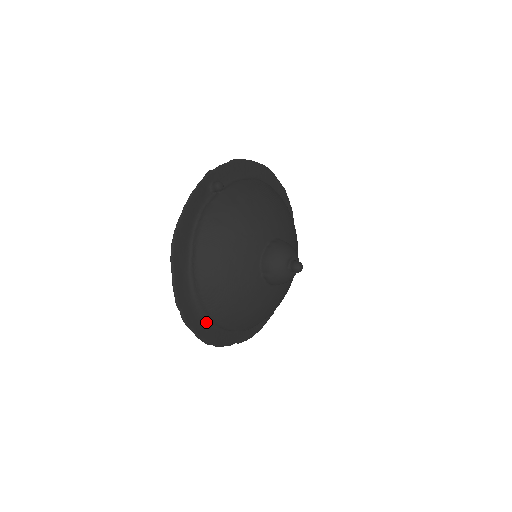
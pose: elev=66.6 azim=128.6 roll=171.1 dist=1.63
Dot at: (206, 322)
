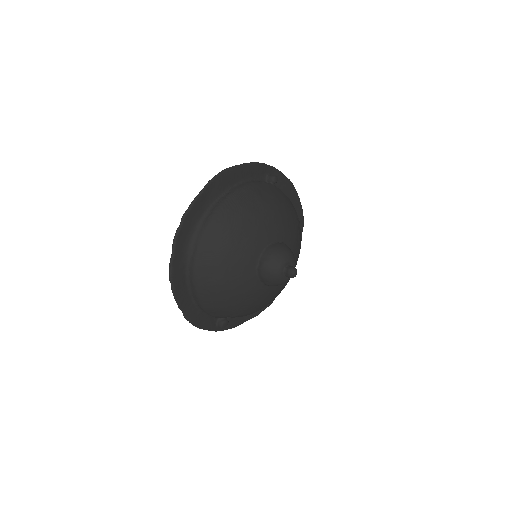
Dot at: (186, 259)
